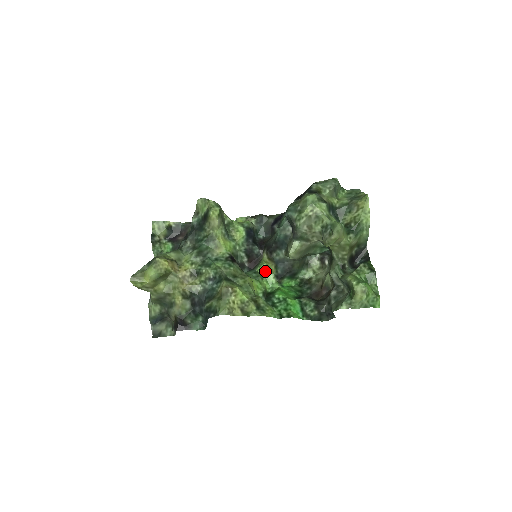
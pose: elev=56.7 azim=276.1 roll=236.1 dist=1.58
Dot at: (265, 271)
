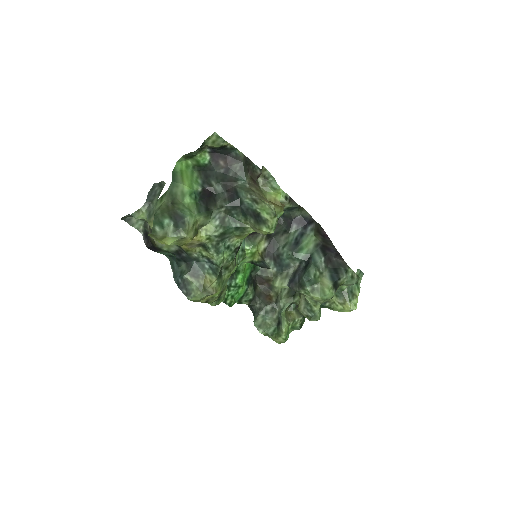
Dot at: (250, 255)
